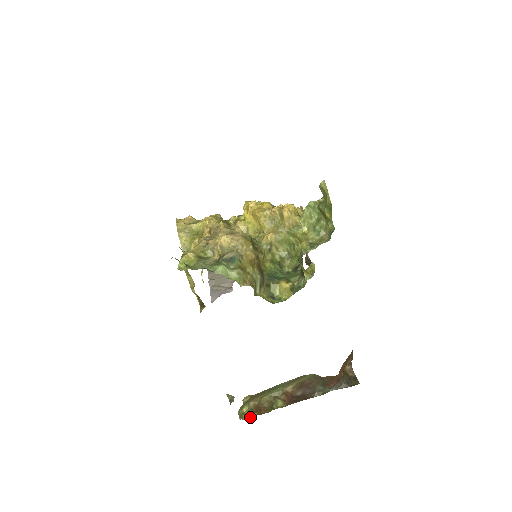
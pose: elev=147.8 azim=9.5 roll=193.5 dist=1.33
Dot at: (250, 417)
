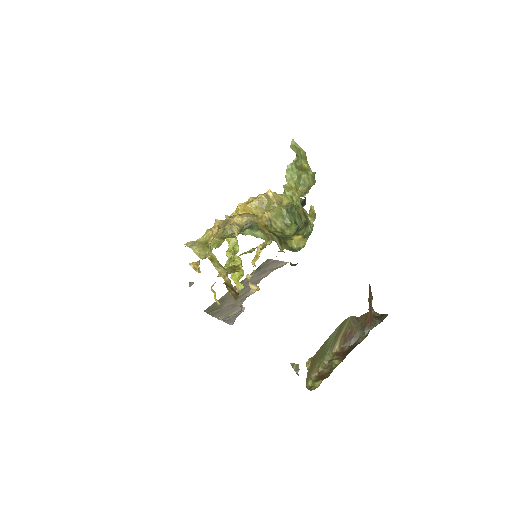
Dot at: (318, 385)
